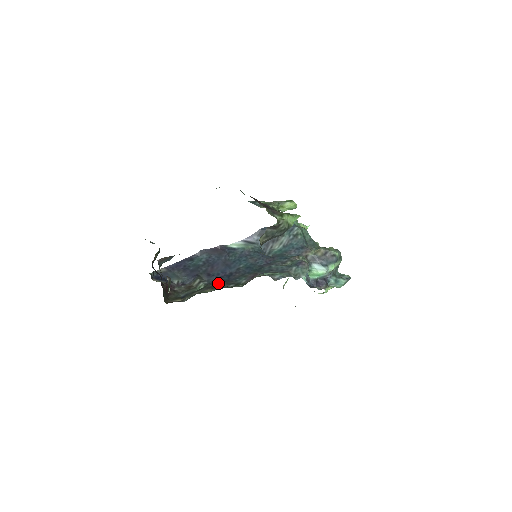
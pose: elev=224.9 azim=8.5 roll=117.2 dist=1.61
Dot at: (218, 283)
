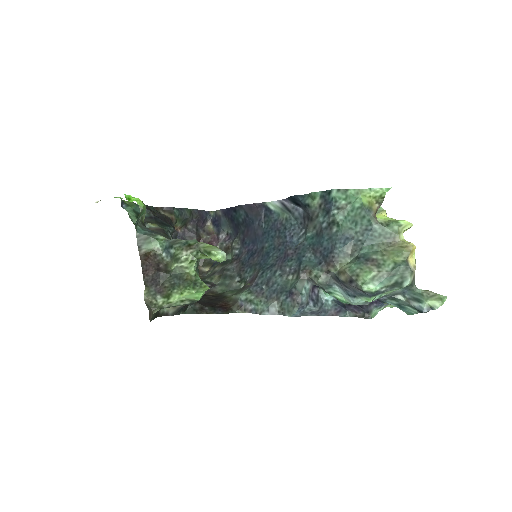
Dot at: (236, 264)
